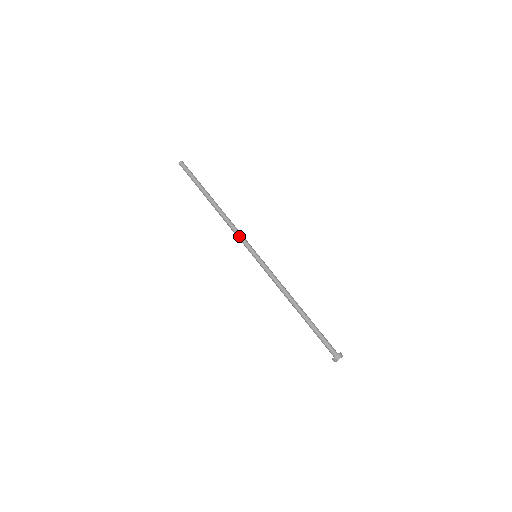
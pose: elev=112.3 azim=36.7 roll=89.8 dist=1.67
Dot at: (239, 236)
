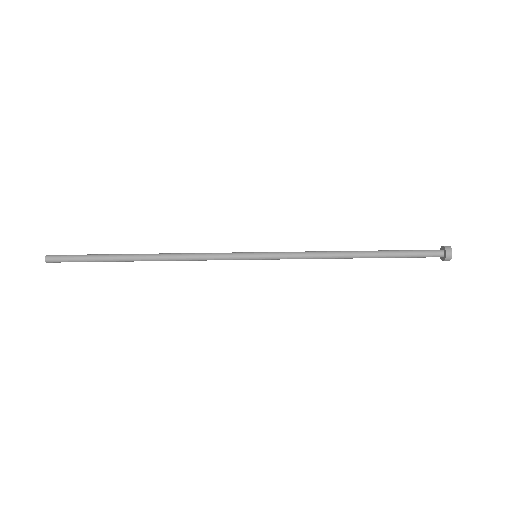
Dot at: (215, 256)
